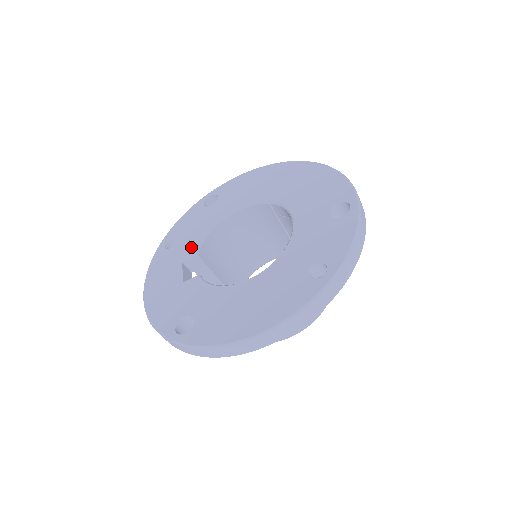
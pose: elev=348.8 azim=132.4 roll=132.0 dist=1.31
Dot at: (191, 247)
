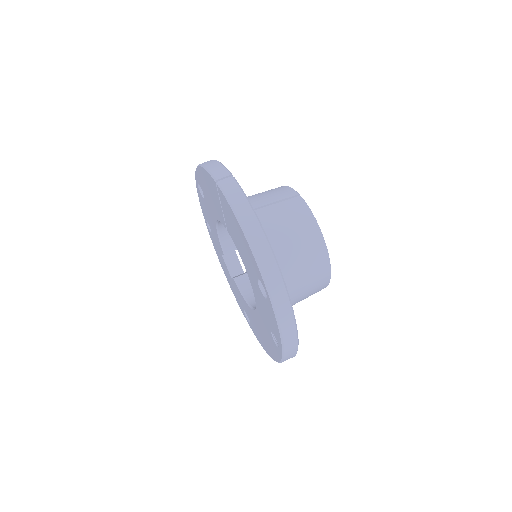
Dot at: (218, 244)
